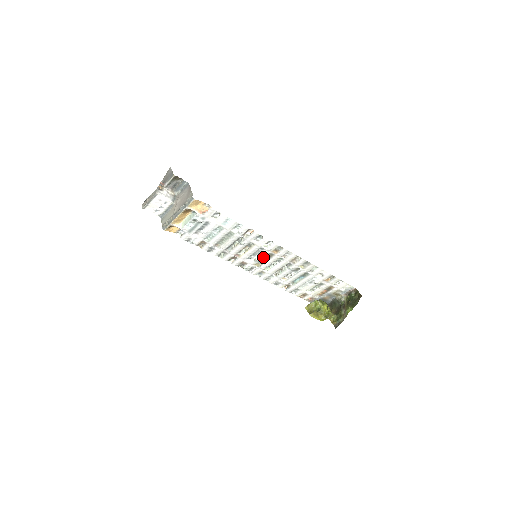
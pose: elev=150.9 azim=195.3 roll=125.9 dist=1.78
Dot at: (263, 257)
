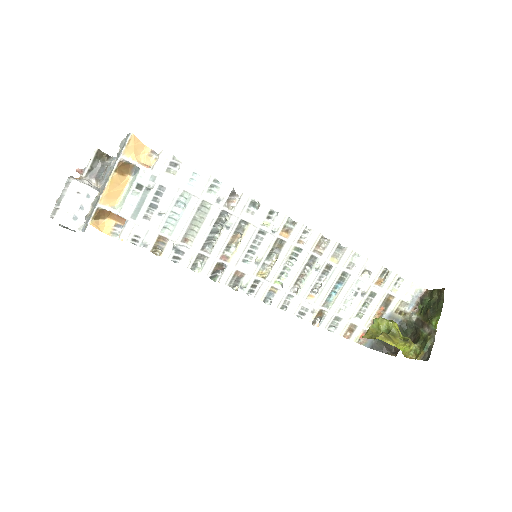
Dot at: (268, 251)
